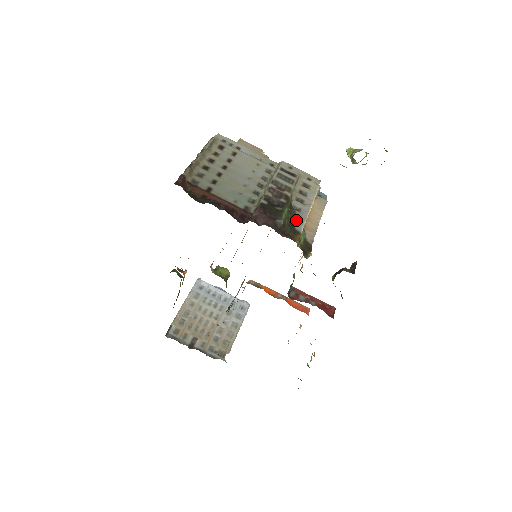
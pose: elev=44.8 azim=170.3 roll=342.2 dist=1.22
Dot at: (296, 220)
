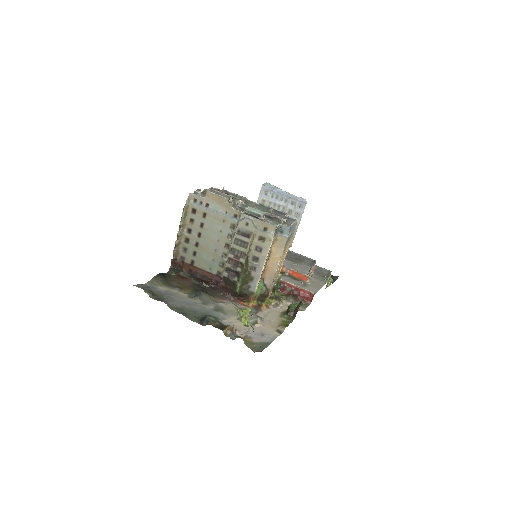
Dot at: (251, 281)
